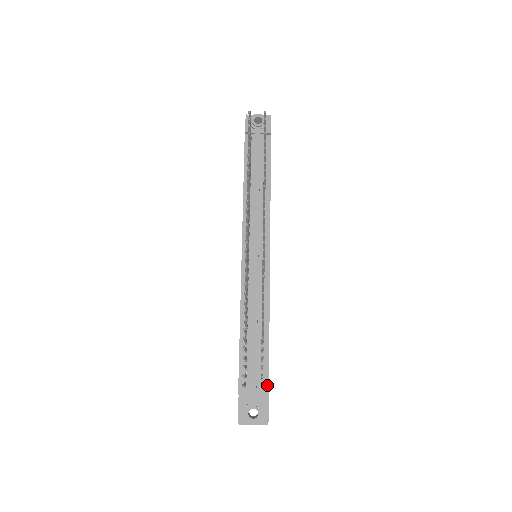
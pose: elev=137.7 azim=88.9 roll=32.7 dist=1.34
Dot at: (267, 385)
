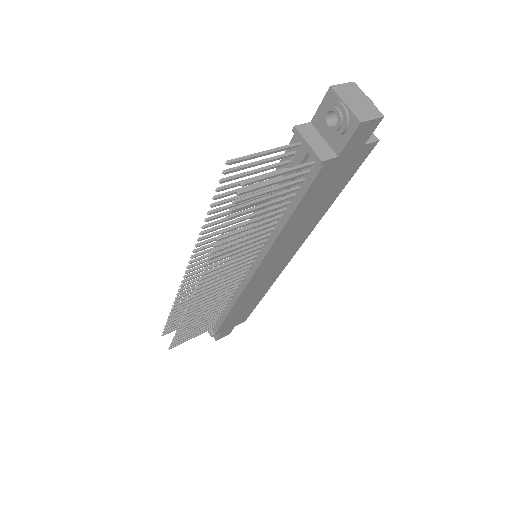
Dot at: (215, 331)
